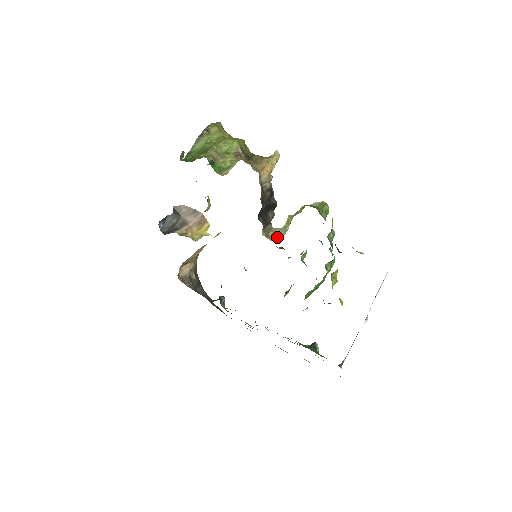
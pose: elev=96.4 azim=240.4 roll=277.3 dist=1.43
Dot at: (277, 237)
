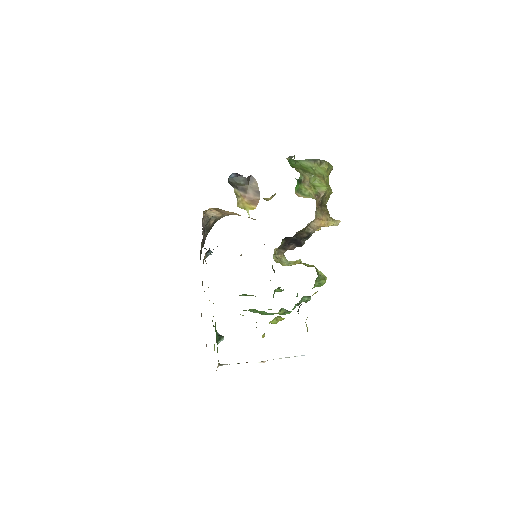
Dot at: (279, 261)
